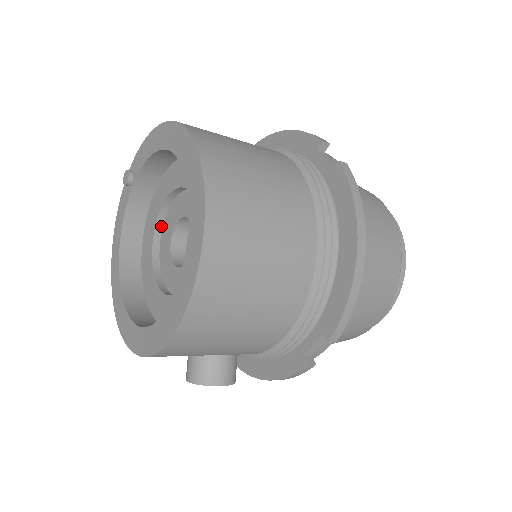
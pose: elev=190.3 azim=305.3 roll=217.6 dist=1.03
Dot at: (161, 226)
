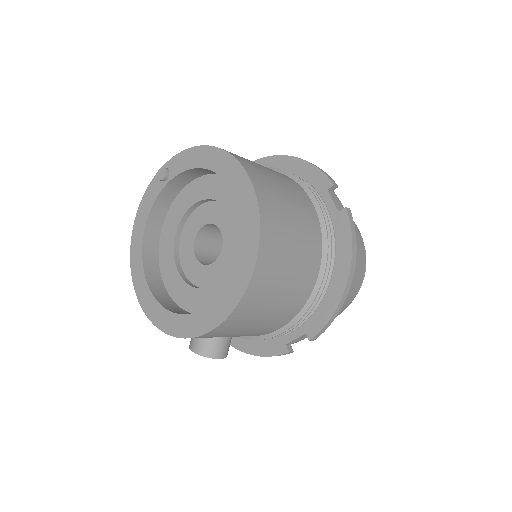
Dot at: (185, 221)
